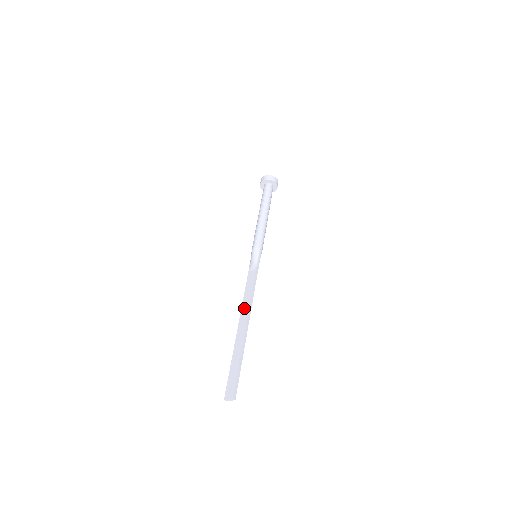
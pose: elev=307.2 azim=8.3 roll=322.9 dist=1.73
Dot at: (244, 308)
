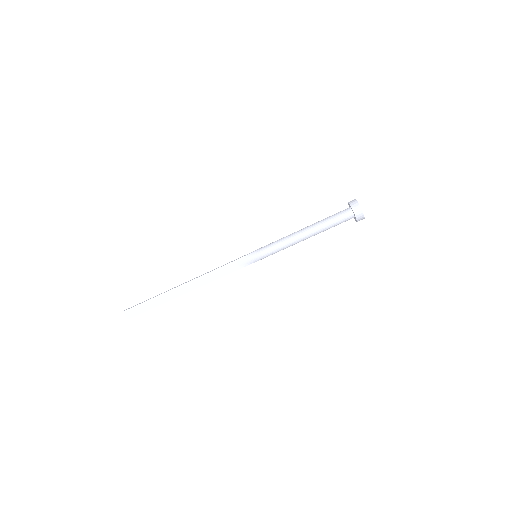
Dot at: (199, 281)
